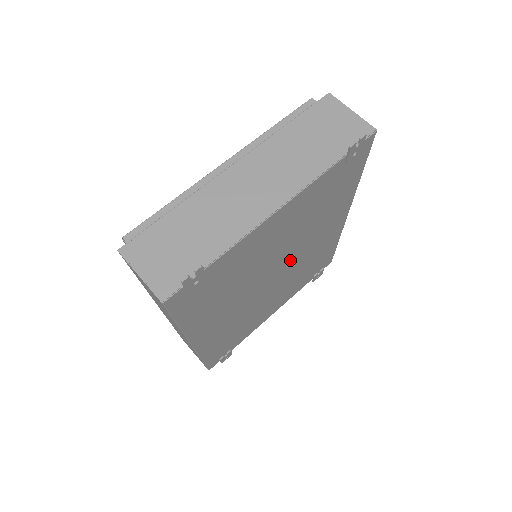
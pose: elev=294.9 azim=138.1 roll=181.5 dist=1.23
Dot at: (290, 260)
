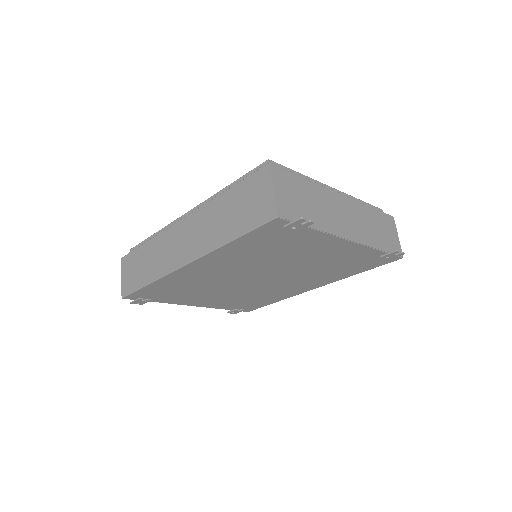
Dot at: (275, 279)
